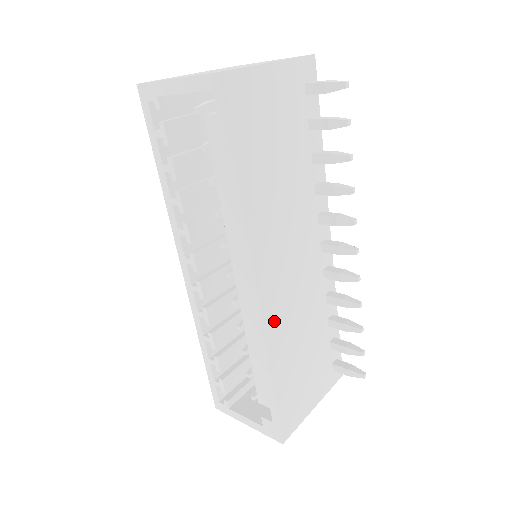
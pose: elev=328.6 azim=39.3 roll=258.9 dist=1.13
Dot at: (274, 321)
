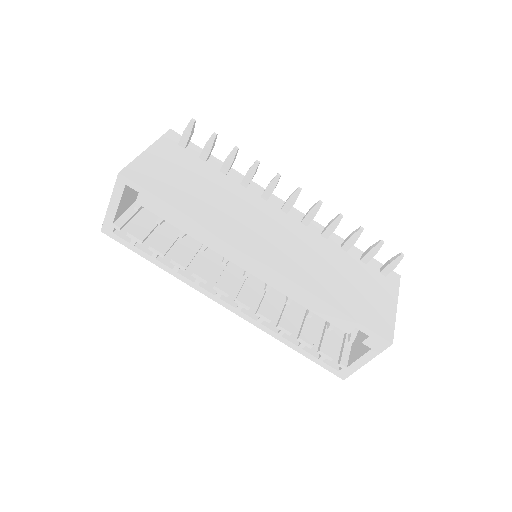
Dot at: (292, 270)
